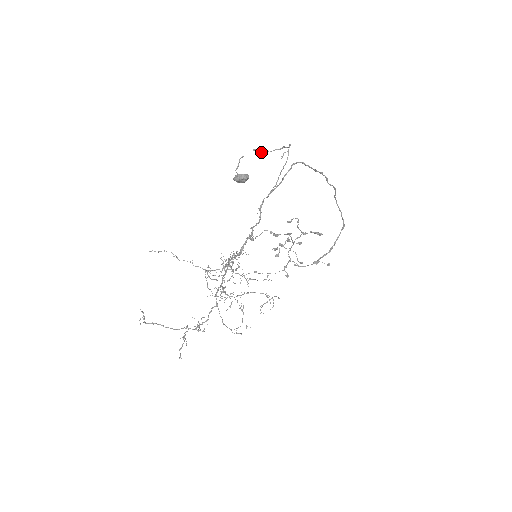
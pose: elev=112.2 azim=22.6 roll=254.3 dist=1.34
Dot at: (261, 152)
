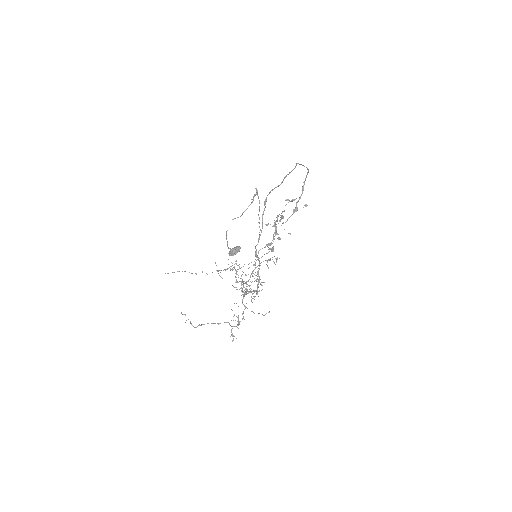
Dot at: occluded
